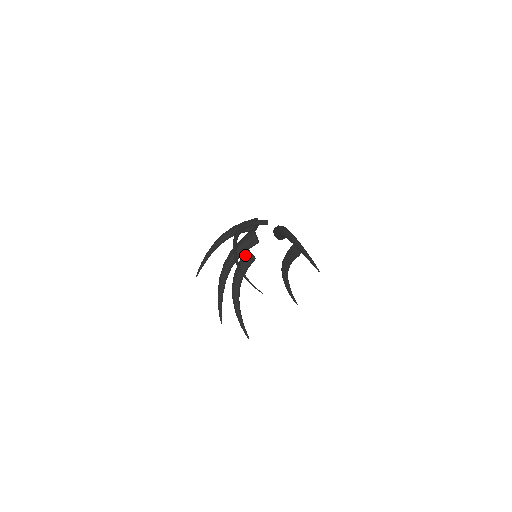
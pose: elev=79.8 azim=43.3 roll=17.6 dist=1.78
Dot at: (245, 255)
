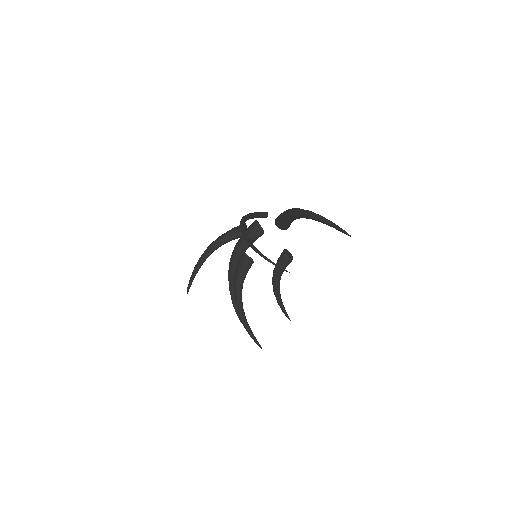
Dot at: (242, 258)
